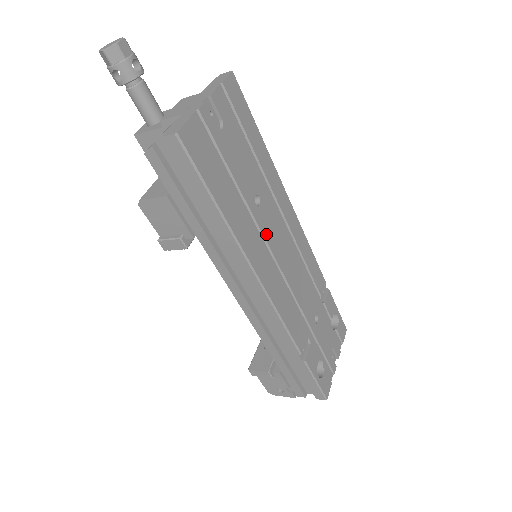
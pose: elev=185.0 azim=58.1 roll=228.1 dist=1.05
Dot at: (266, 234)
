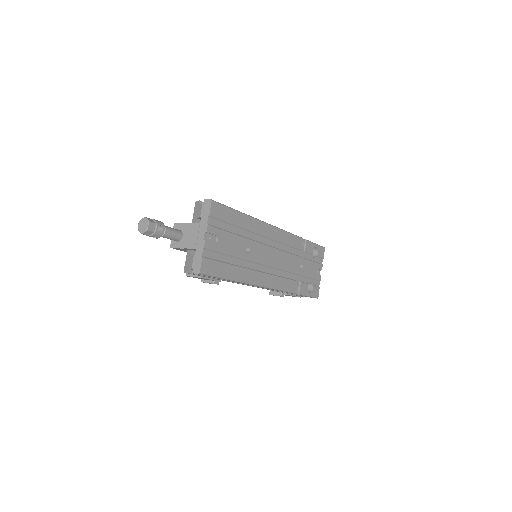
Dot at: (258, 260)
